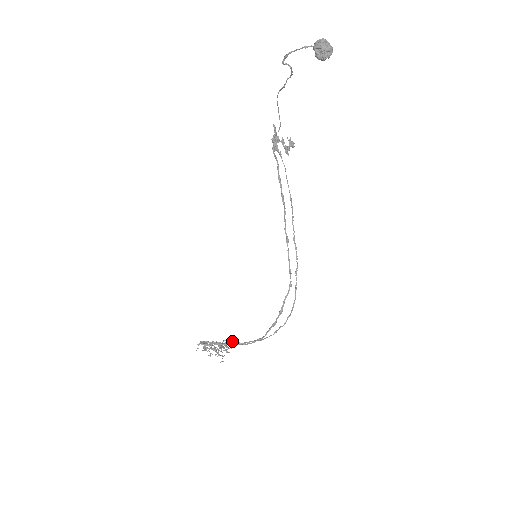
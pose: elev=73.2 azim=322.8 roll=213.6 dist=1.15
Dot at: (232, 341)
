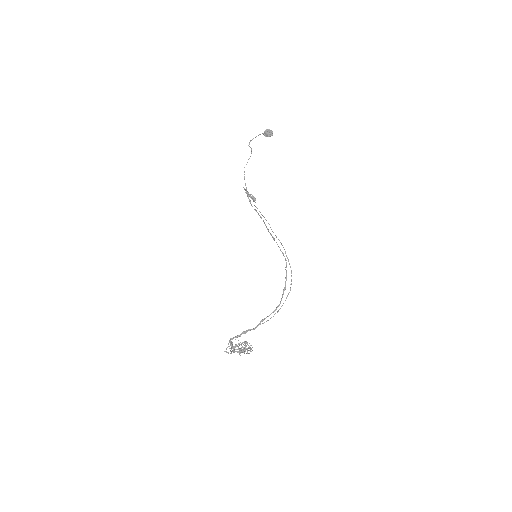
Dot at: occluded
